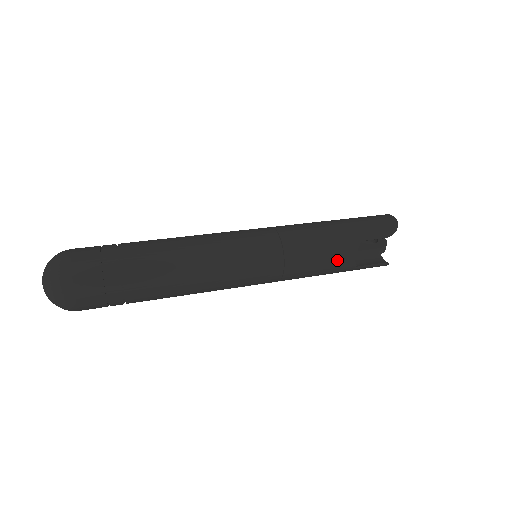
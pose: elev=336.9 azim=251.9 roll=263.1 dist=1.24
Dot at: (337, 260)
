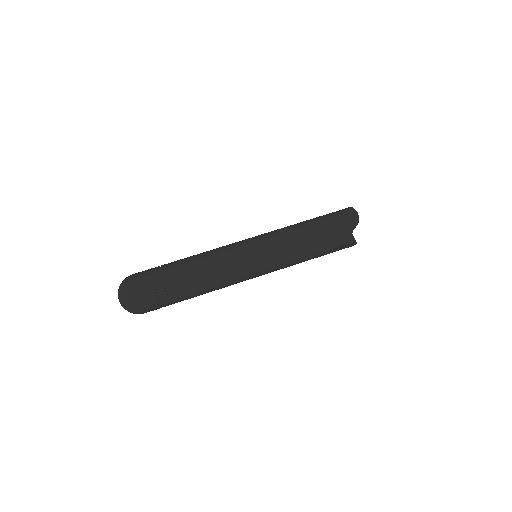
Dot at: (314, 254)
